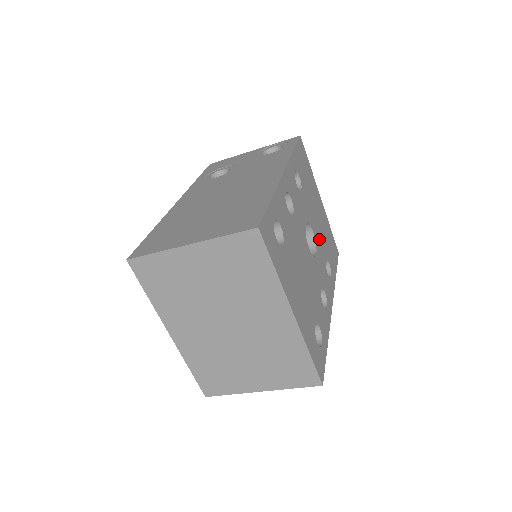
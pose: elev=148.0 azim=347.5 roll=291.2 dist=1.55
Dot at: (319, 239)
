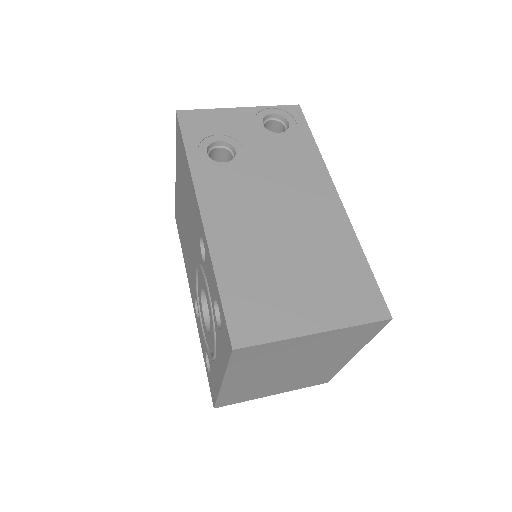
Dot at: occluded
